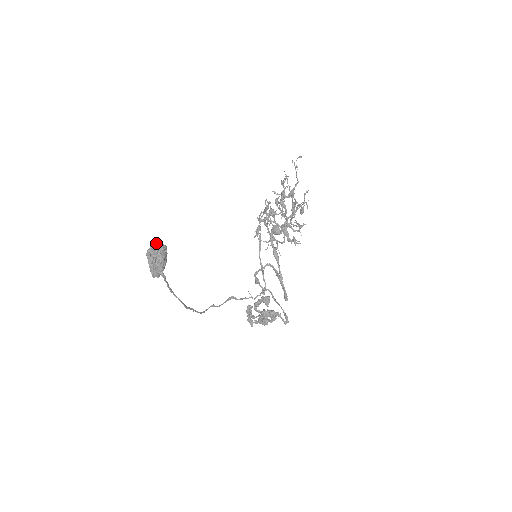
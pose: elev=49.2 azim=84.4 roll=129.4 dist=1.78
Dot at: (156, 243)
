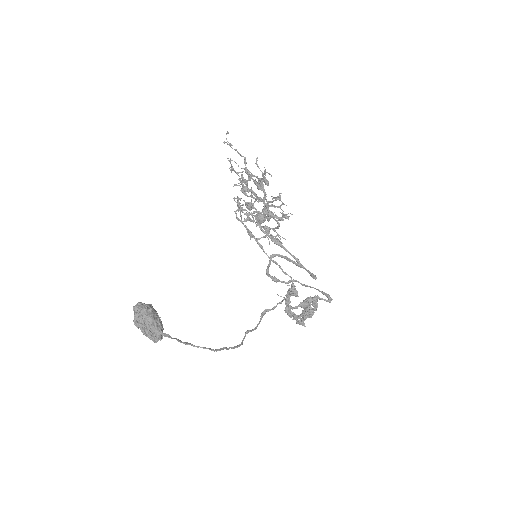
Dot at: (137, 308)
